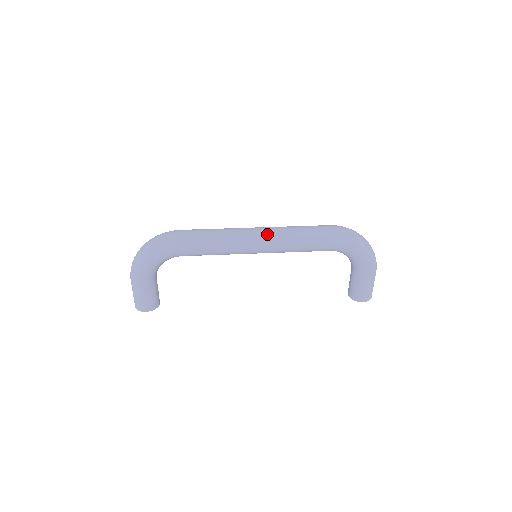
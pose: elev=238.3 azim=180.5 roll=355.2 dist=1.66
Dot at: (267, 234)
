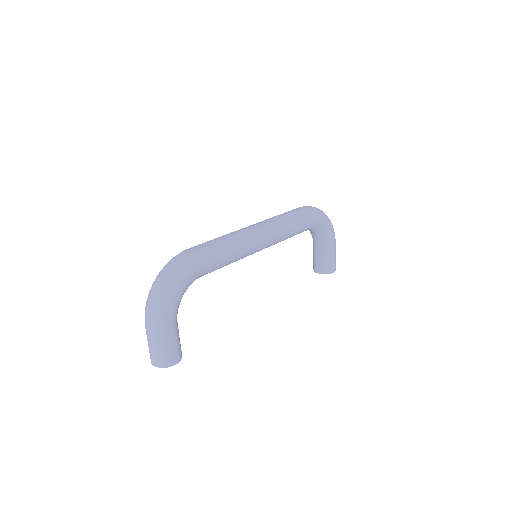
Dot at: (267, 226)
